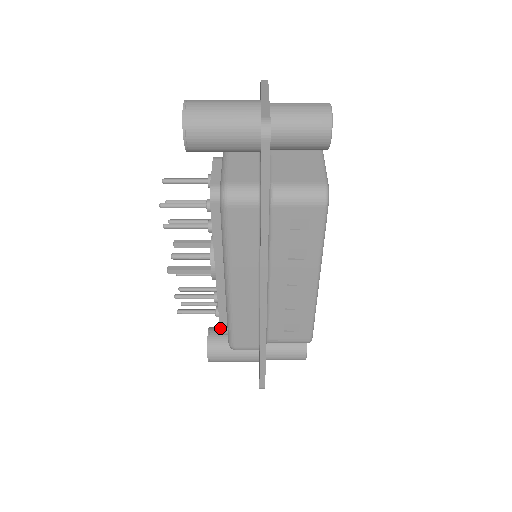
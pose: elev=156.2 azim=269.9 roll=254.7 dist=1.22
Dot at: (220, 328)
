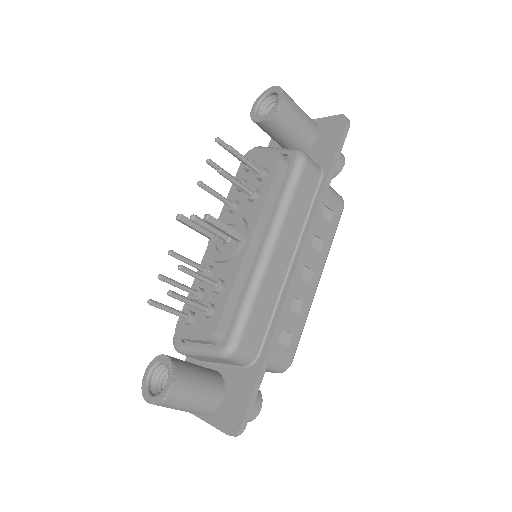
Dot at: (219, 323)
